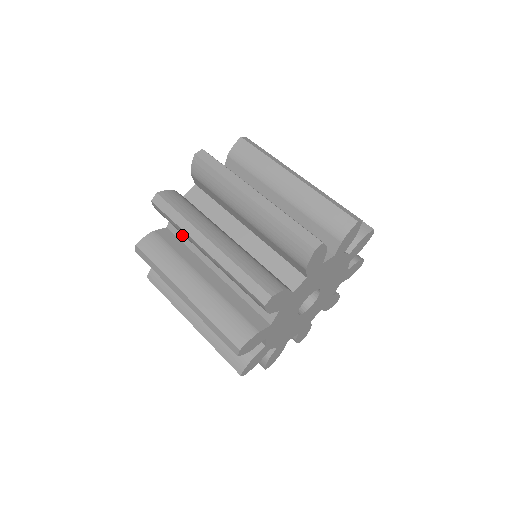
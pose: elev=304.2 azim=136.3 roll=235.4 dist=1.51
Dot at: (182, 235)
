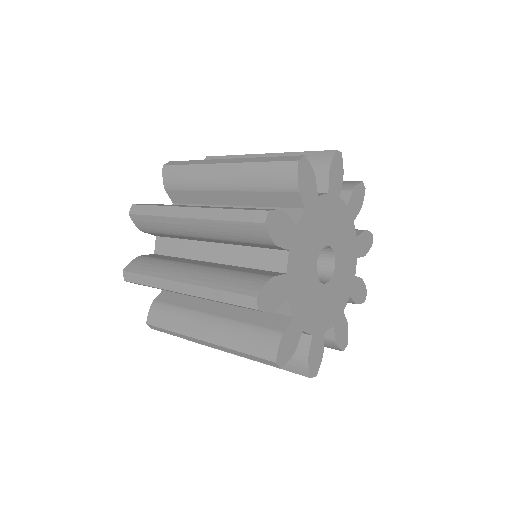
Dot at: (170, 250)
